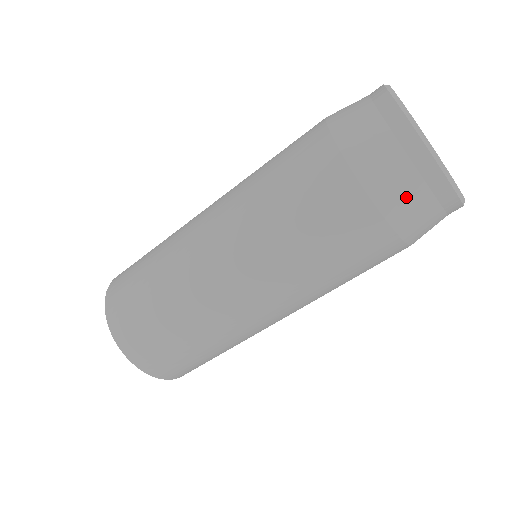
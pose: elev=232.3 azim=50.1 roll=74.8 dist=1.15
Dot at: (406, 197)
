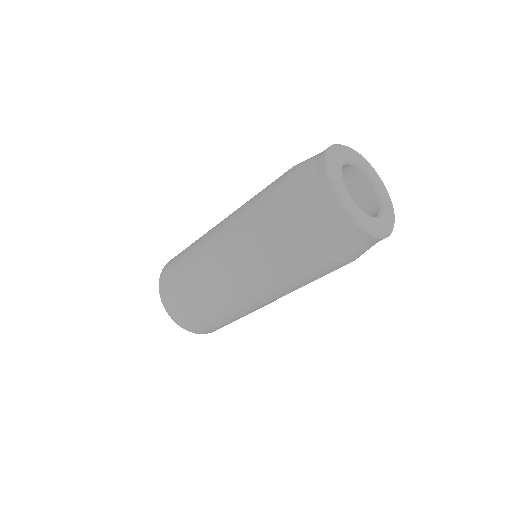
Dot at: (346, 248)
